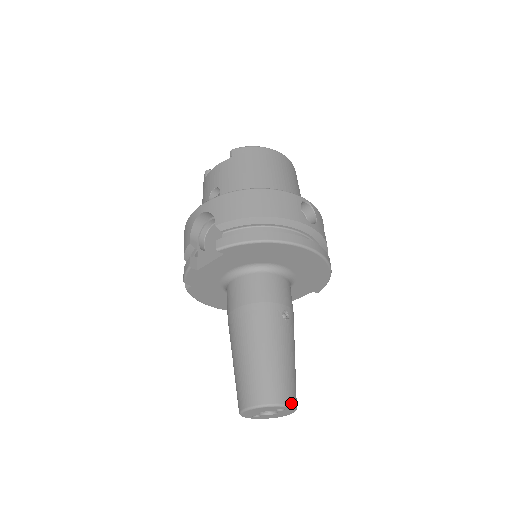
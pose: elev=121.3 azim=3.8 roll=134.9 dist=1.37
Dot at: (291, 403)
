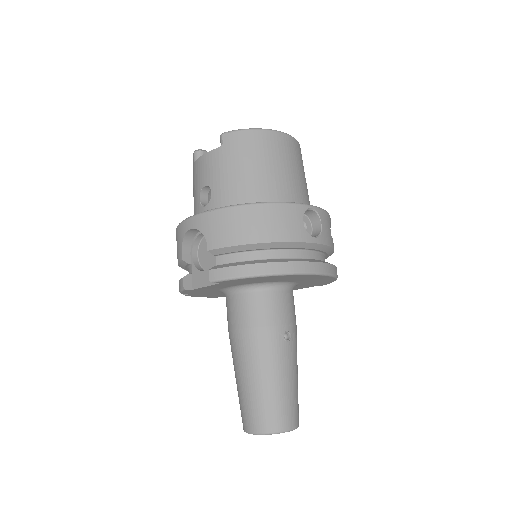
Dot at: (293, 427)
